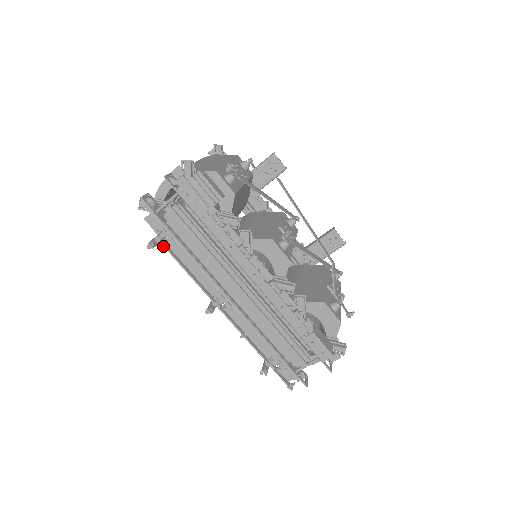
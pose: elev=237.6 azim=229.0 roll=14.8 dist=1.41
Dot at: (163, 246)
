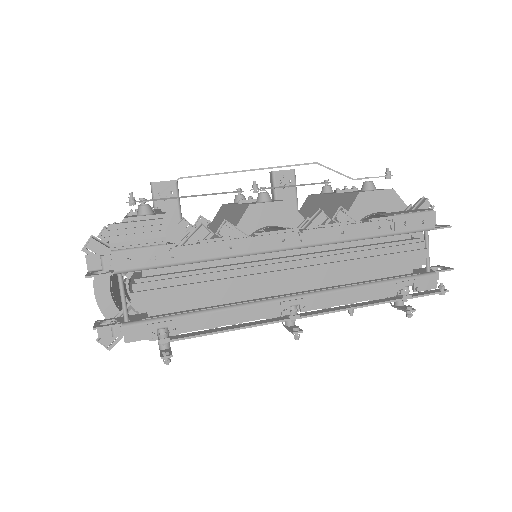
Dot at: occluded
